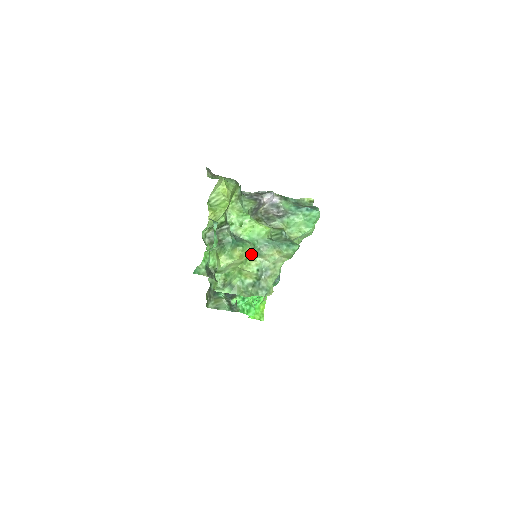
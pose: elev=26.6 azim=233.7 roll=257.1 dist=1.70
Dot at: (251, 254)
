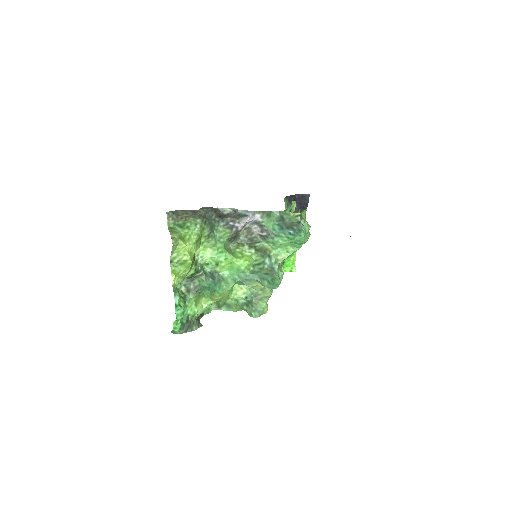
Dot at: (236, 283)
